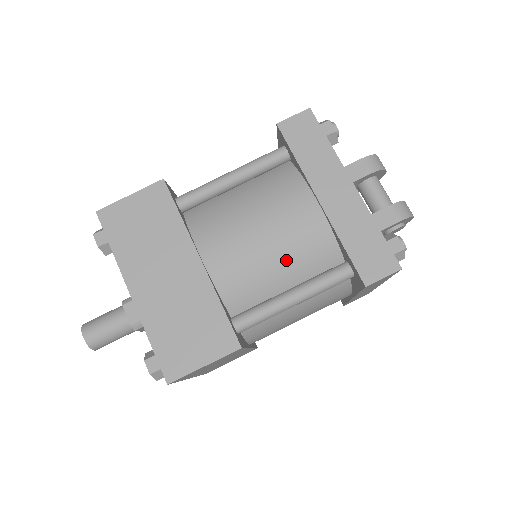
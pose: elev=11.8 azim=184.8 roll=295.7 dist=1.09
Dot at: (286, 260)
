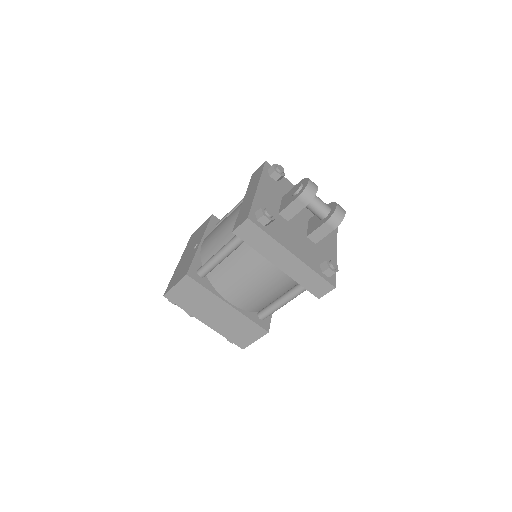
Dot at: (273, 291)
